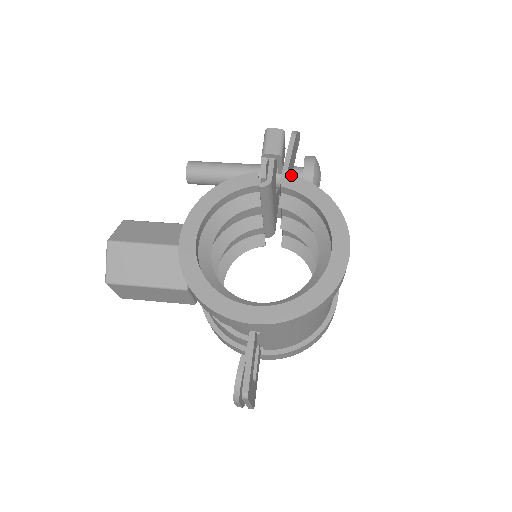
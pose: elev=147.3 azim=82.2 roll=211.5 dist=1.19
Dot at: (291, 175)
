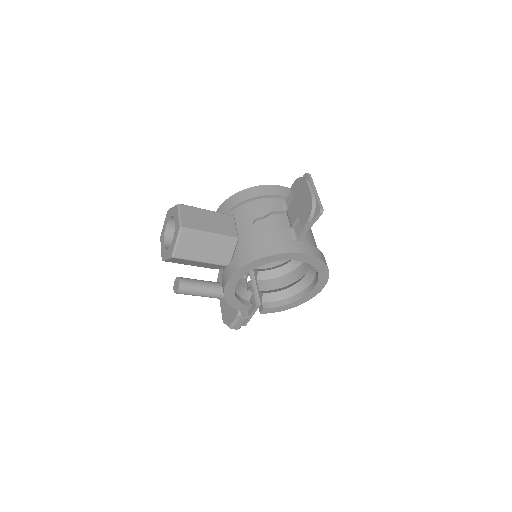
Dot at: occluded
